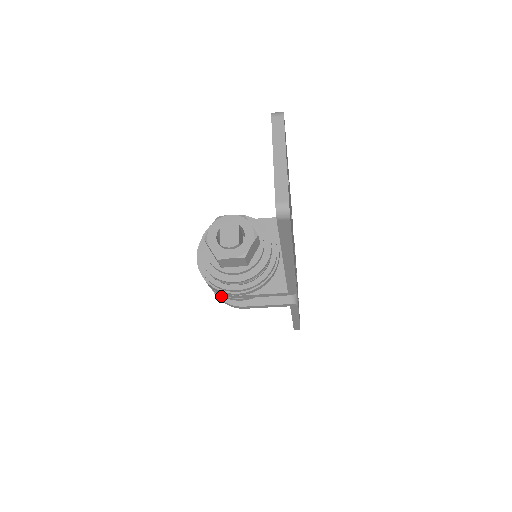
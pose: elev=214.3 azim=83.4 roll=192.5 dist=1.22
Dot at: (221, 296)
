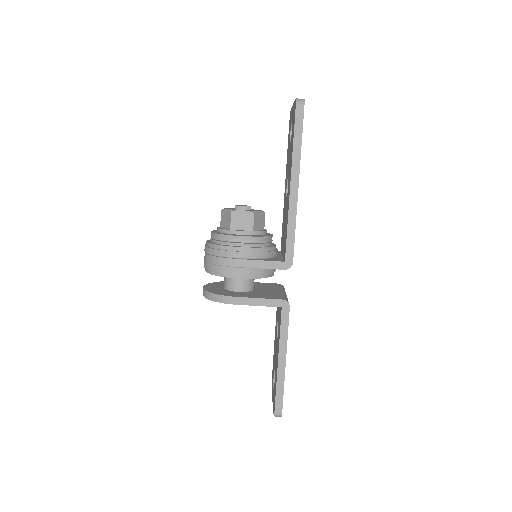
Dot at: (219, 272)
